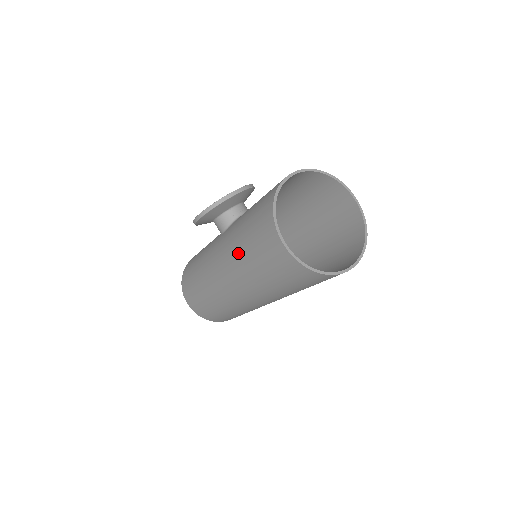
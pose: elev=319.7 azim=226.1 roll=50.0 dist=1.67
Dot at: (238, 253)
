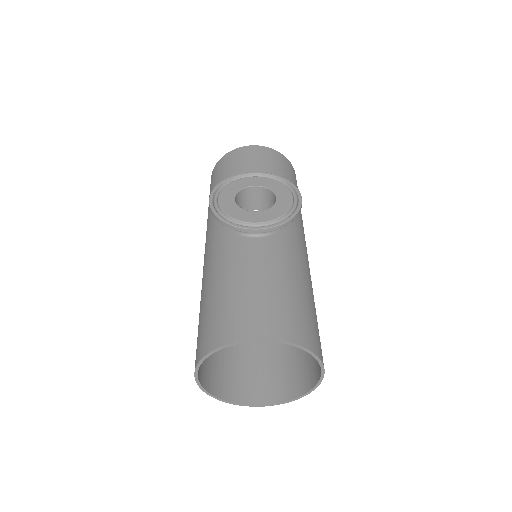
Dot at: (202, 290)
